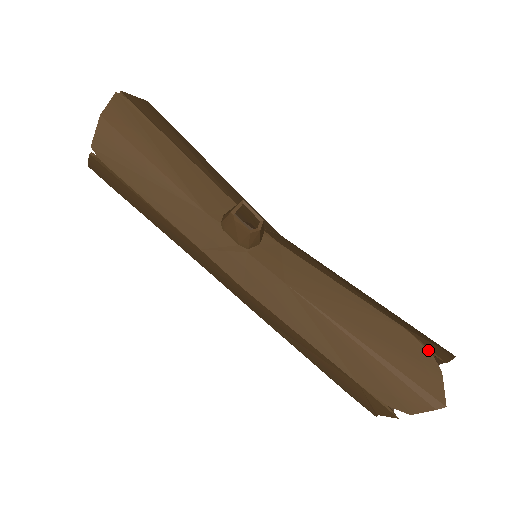
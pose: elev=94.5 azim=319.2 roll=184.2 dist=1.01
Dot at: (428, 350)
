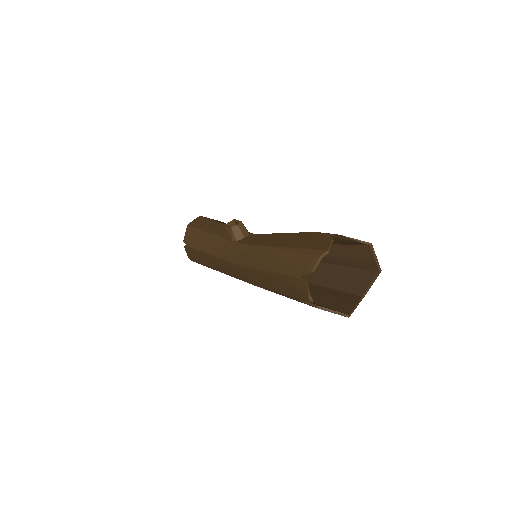
Dot at: (327, 234)
